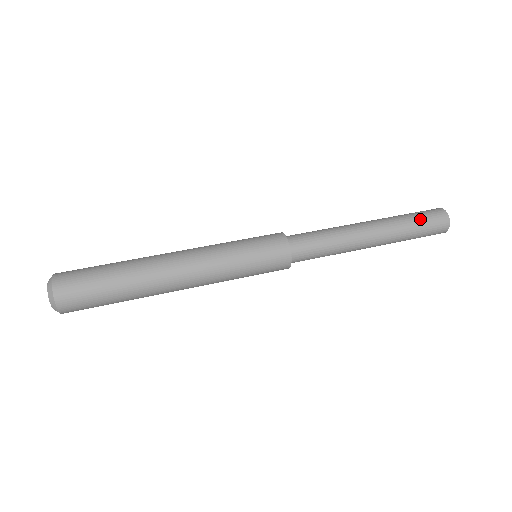
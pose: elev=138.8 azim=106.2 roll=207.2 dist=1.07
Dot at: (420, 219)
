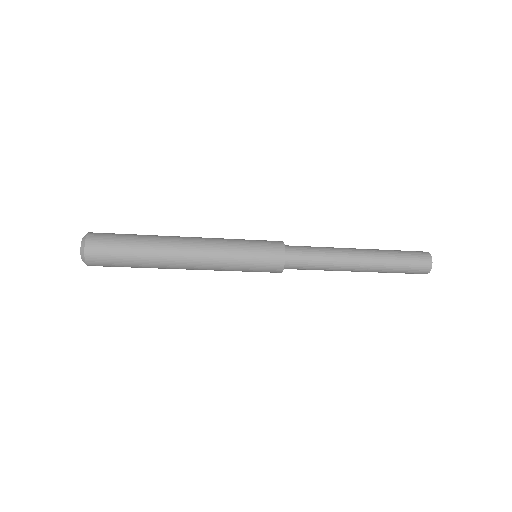
Dot at: occluded
